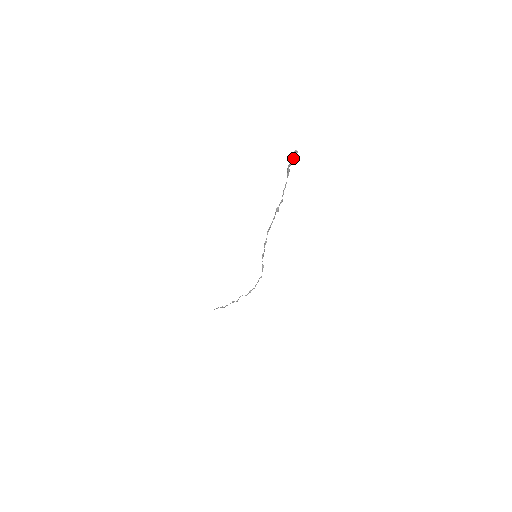
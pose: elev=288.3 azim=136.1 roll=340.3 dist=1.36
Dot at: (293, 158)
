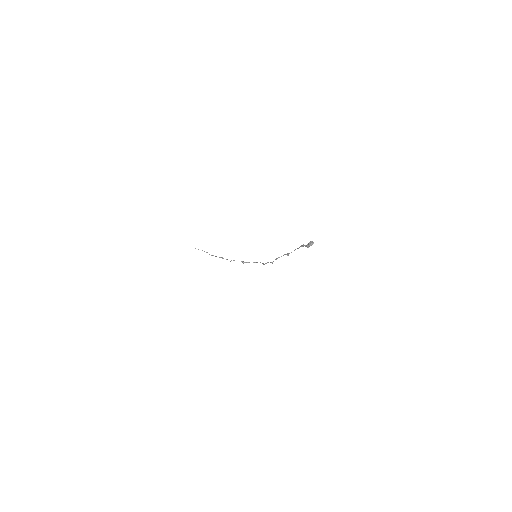
Dot at: occluded
